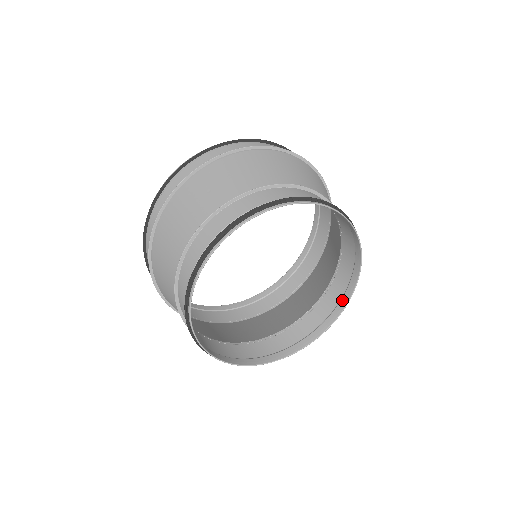
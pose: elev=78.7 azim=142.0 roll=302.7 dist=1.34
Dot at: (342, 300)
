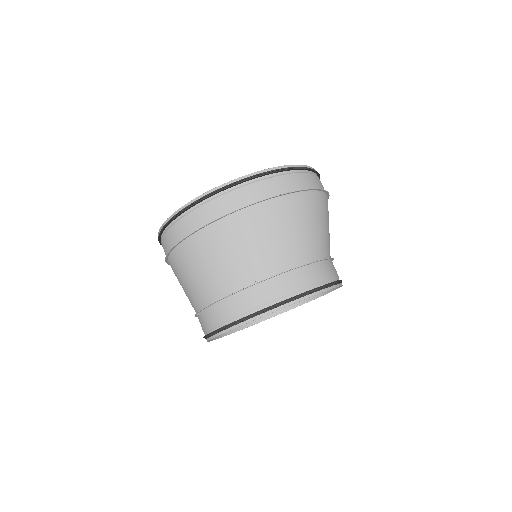
Dot at: occluded
